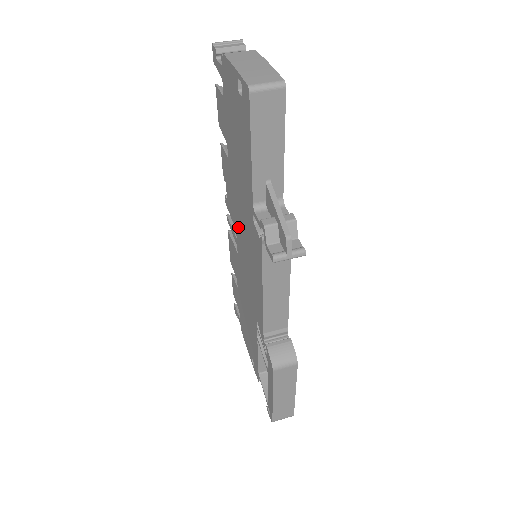
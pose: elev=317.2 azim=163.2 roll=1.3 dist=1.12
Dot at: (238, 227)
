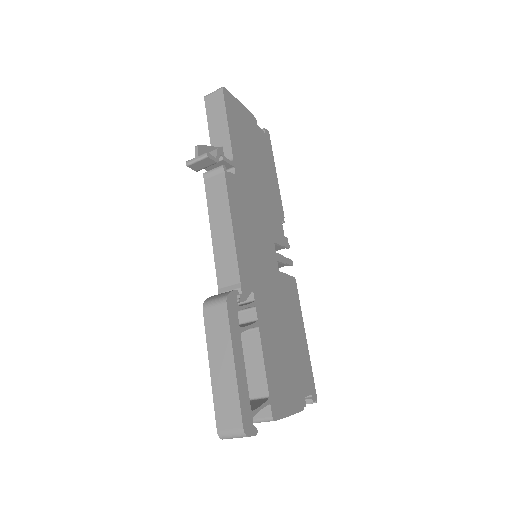
Dot at: occluded
